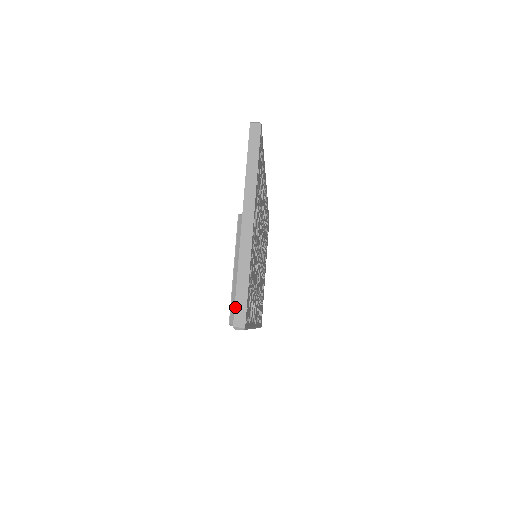
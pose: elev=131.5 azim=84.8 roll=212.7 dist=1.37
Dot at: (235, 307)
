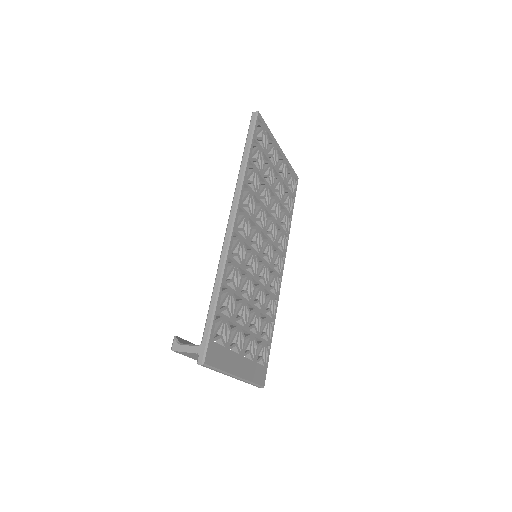
Dot at: occluded
